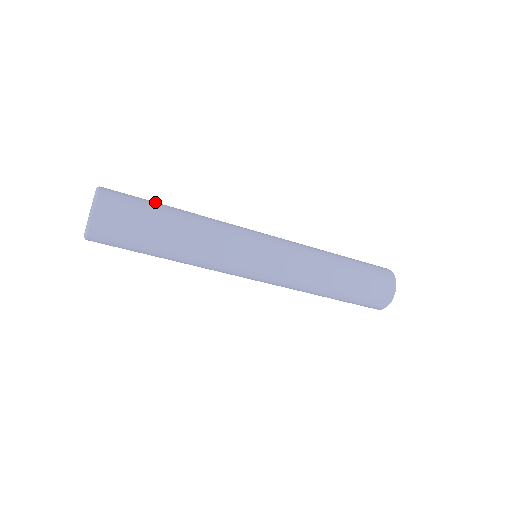
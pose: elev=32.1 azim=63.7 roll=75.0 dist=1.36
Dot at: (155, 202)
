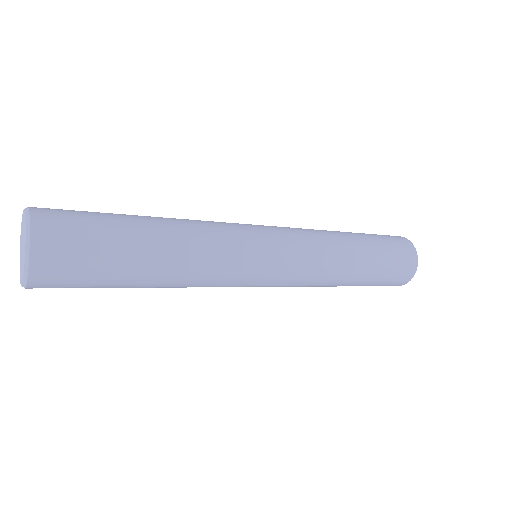
Dot at: (118, 220)
